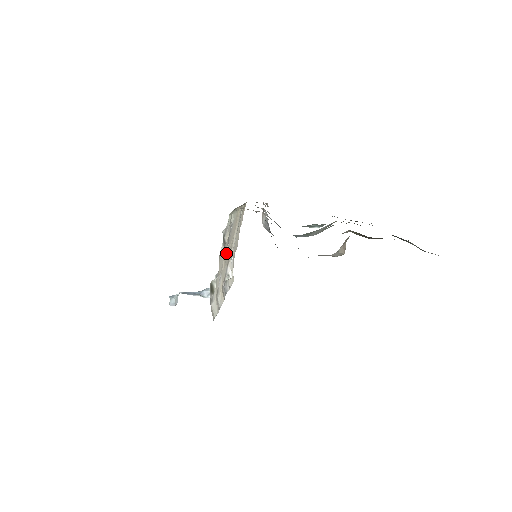
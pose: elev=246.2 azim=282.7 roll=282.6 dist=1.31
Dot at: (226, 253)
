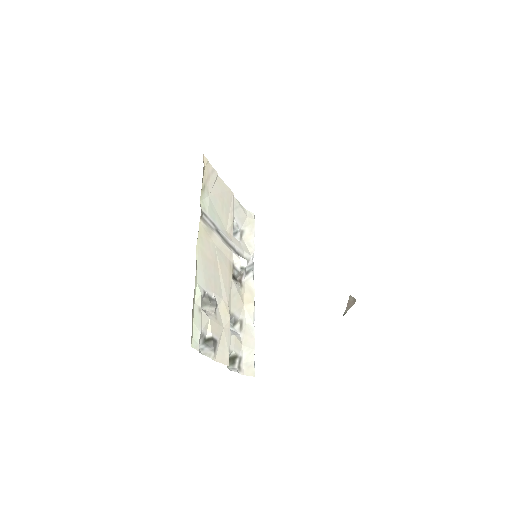
Dot at: (221, 300)
